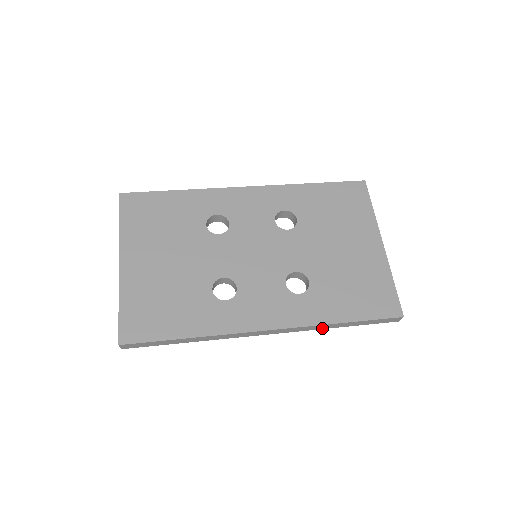
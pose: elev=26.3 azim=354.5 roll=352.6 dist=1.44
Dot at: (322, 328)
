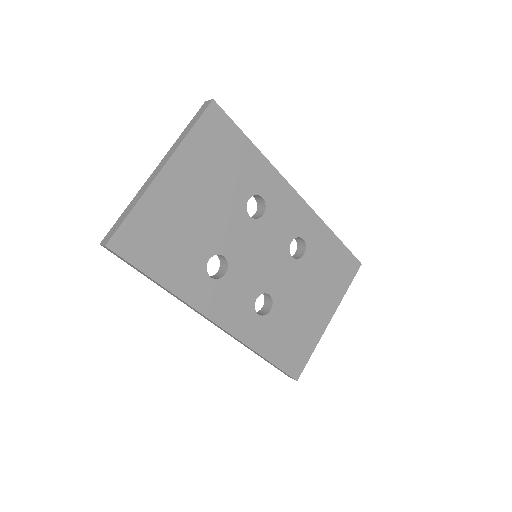
Dot at: (247, 347)
